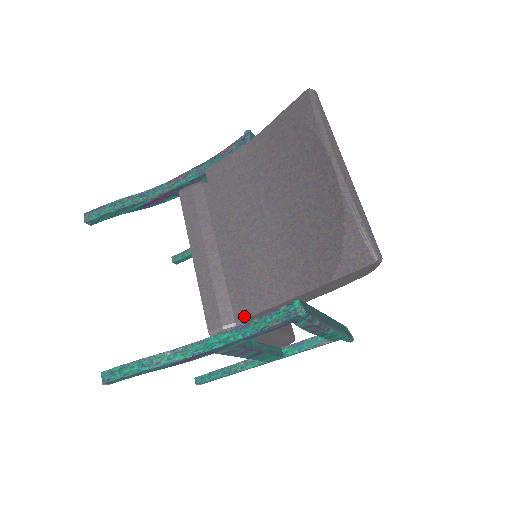
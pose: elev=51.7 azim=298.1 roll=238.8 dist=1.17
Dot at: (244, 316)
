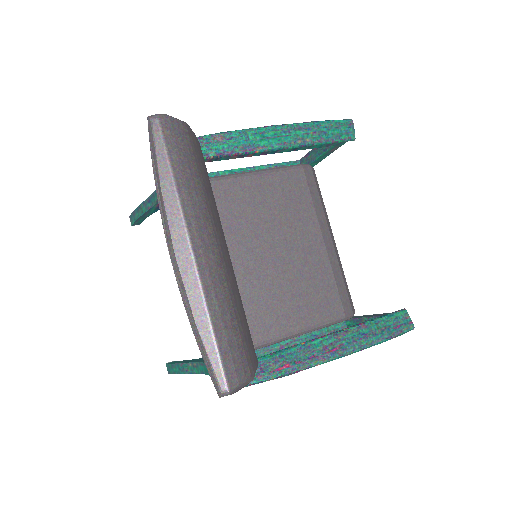
Dot at: occluded
